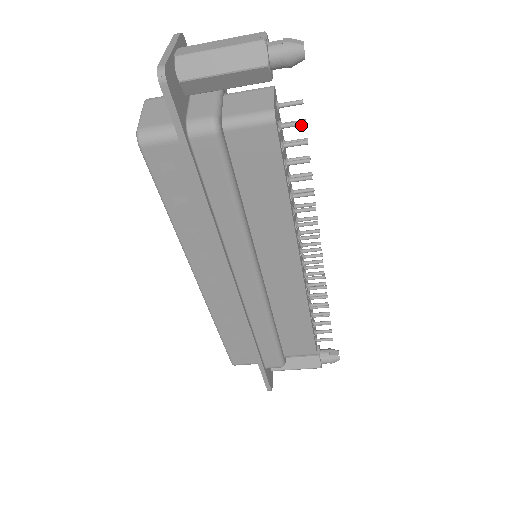
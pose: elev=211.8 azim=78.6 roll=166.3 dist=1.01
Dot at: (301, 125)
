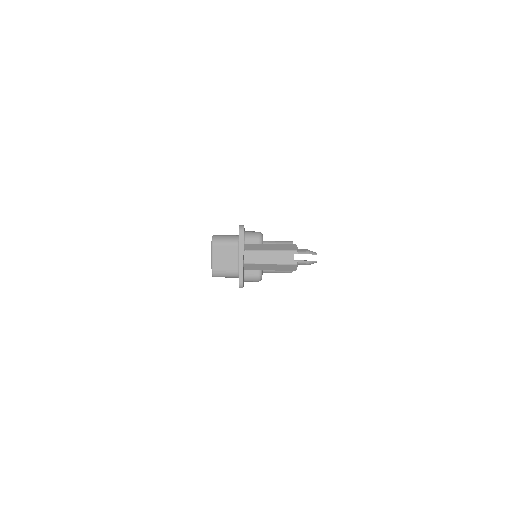
Dot at: occluded
